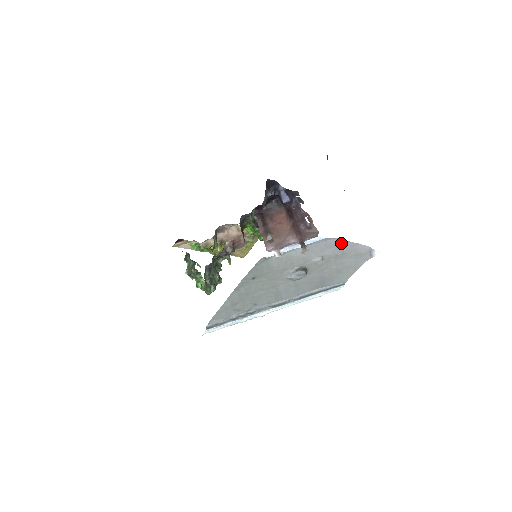
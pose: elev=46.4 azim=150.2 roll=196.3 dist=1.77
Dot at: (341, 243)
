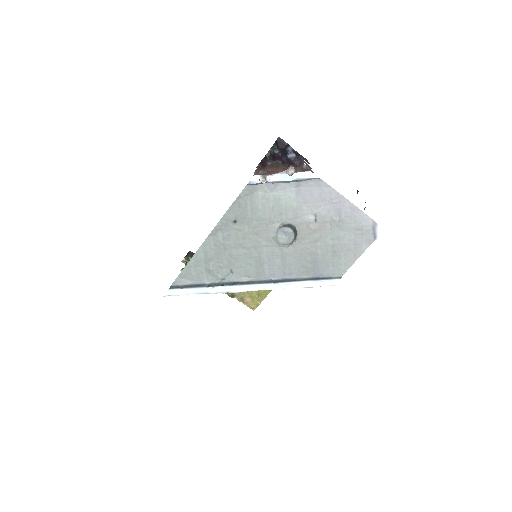
Dot at: (338, 200)
